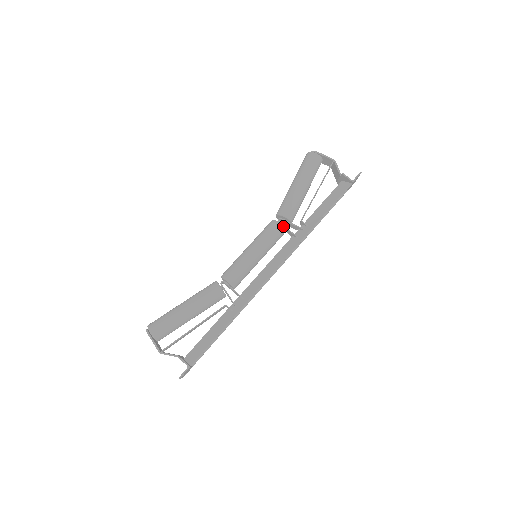
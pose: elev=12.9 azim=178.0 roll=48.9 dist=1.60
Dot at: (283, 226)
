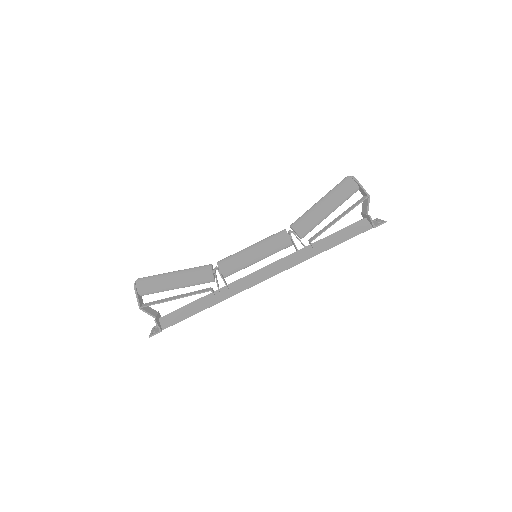
Dot at: (292, 240)
